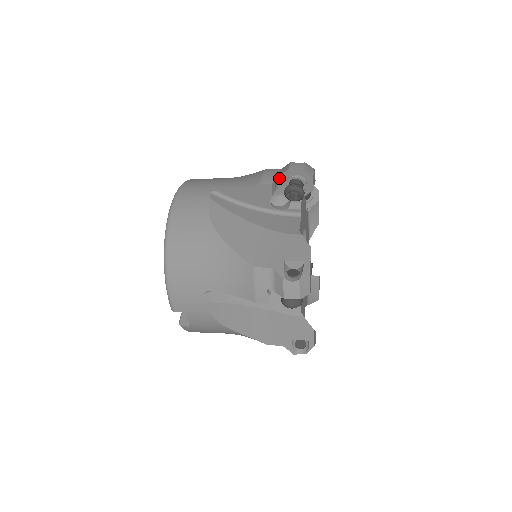
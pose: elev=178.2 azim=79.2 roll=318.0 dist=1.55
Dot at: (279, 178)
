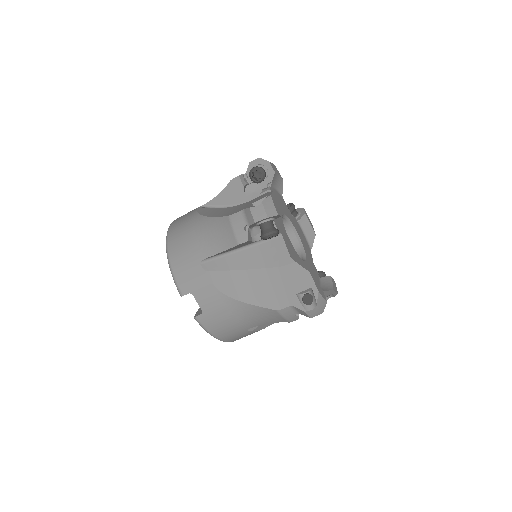
Dot at: (247, 176)
